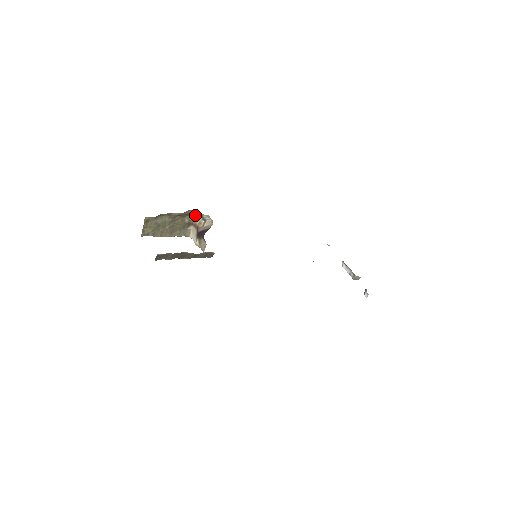
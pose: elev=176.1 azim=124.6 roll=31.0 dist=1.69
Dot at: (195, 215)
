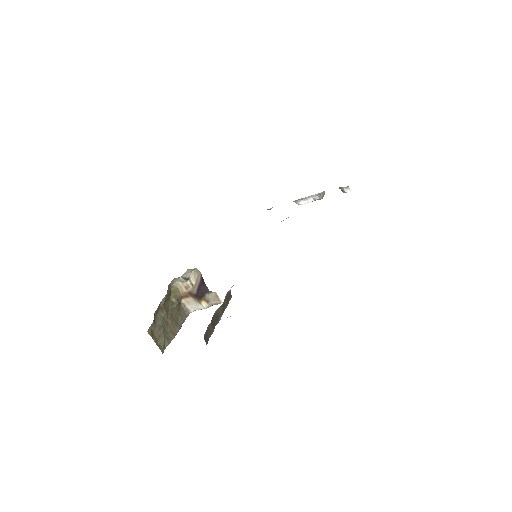
Dot at: (175, 288)
